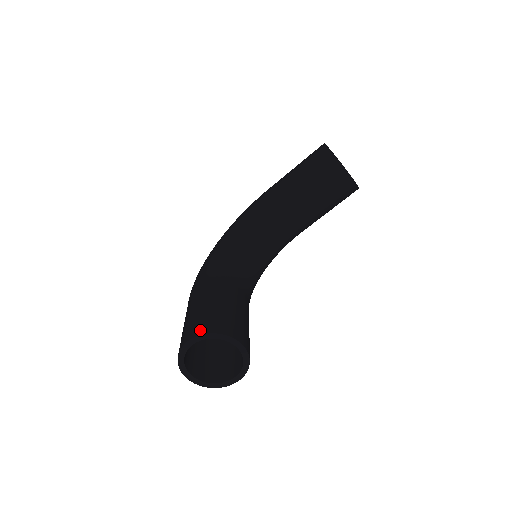
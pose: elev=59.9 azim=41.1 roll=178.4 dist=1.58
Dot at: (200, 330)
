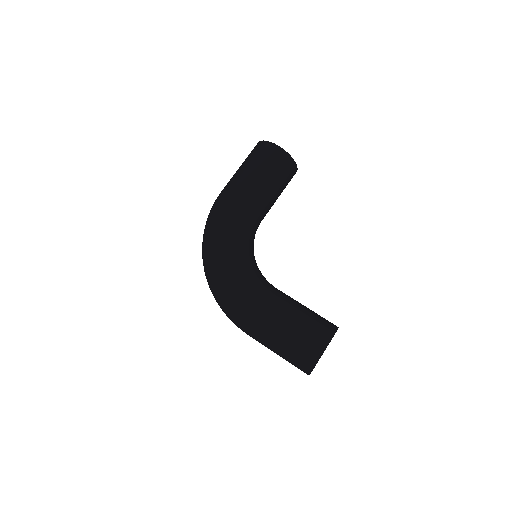
Dot at: (327, 335)
